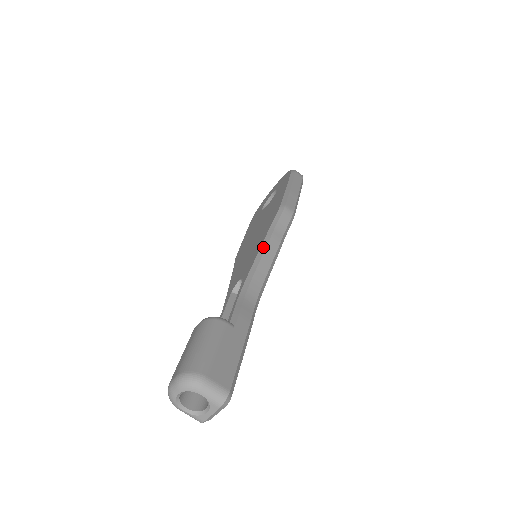
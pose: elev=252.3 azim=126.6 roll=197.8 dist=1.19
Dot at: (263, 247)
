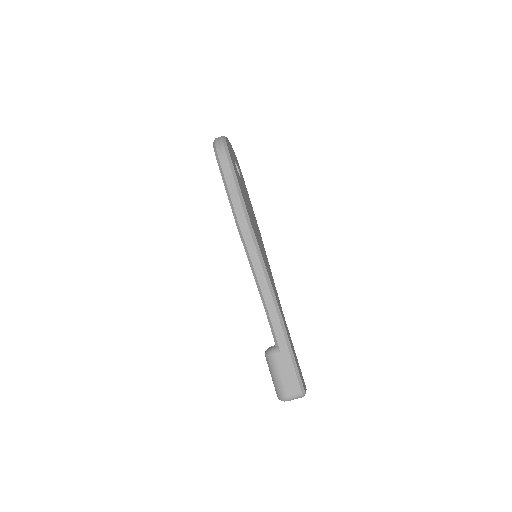
Dot at: (254, 274)
